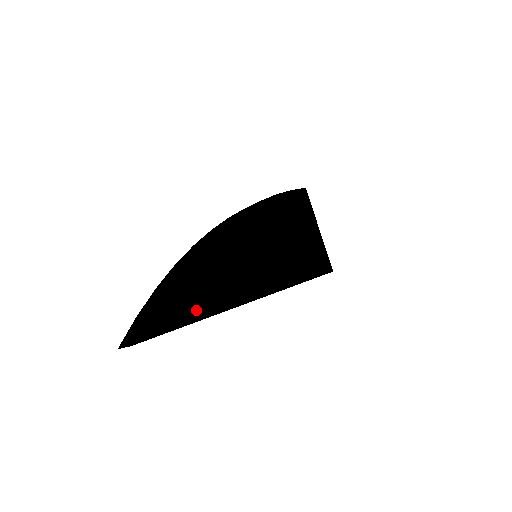
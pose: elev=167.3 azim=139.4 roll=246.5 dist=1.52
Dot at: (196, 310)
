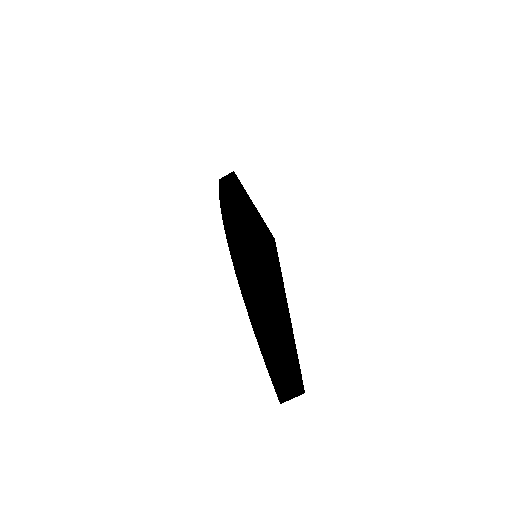
Dot at: (289, 332)
